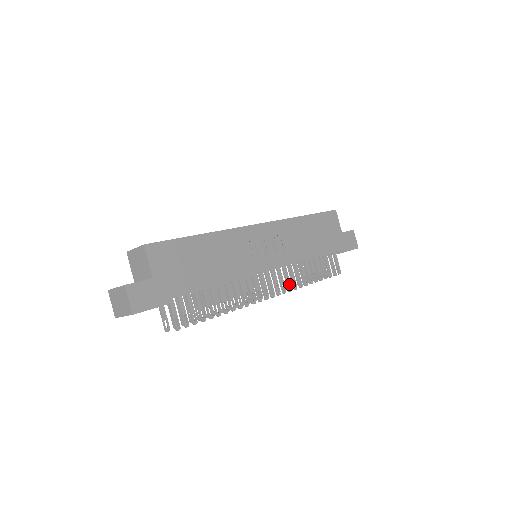
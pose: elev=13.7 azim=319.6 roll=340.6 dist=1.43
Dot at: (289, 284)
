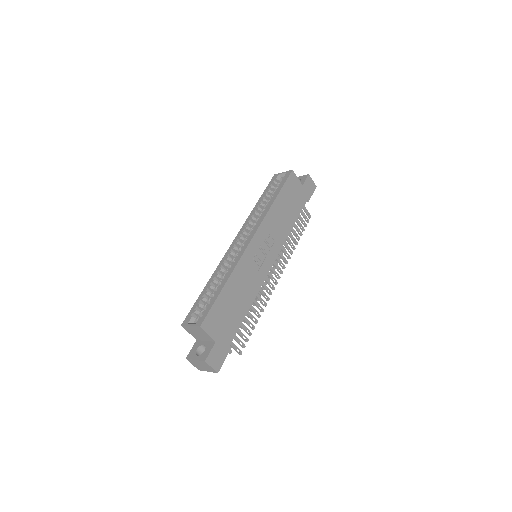
Dot at: (285, 259)
